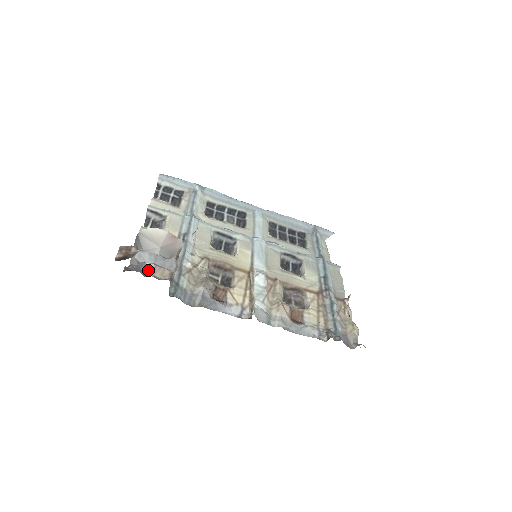
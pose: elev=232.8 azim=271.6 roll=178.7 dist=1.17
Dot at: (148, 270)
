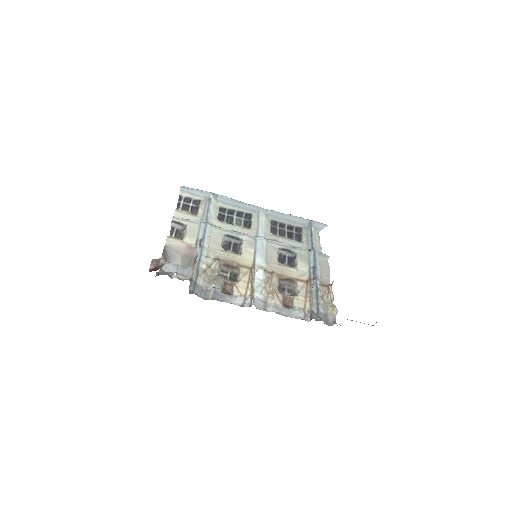
Dot at: (173, 273)
